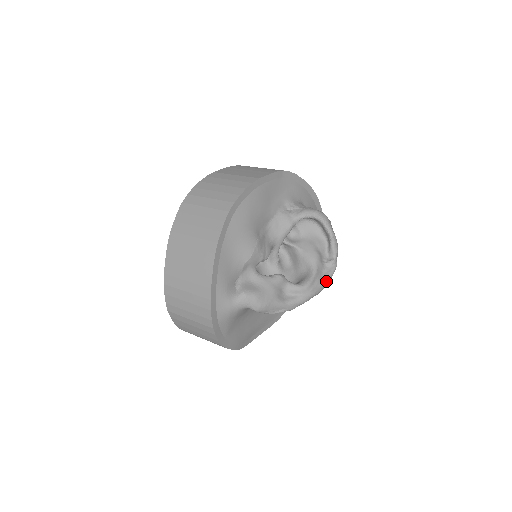
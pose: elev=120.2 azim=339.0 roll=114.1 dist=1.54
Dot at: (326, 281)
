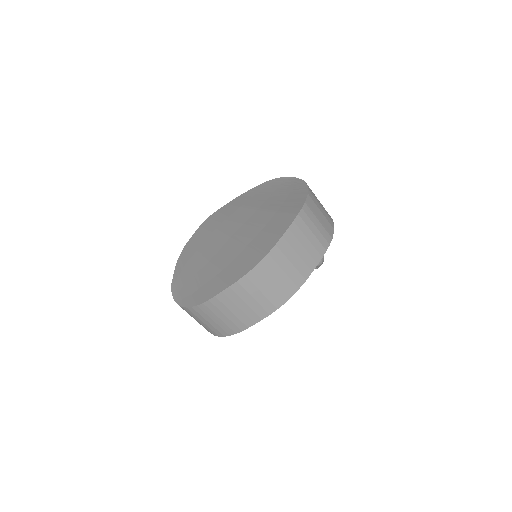
Dot at: occluded
